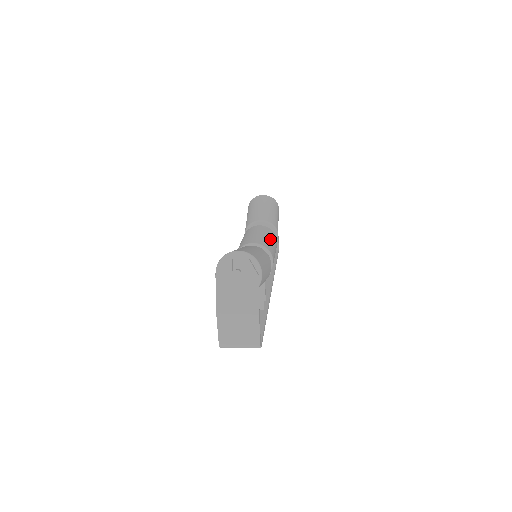
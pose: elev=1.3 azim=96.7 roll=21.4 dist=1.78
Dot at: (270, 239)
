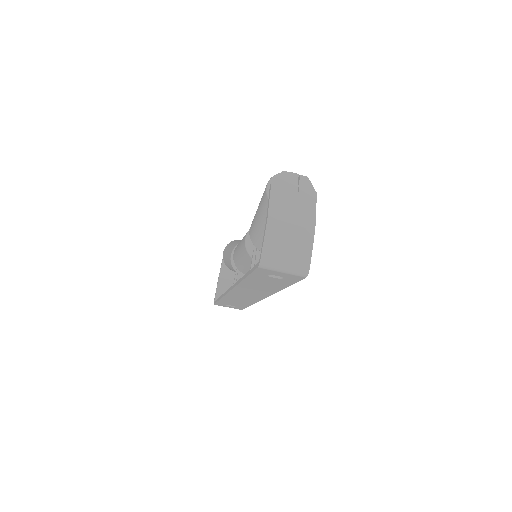
Dot at: occluded
